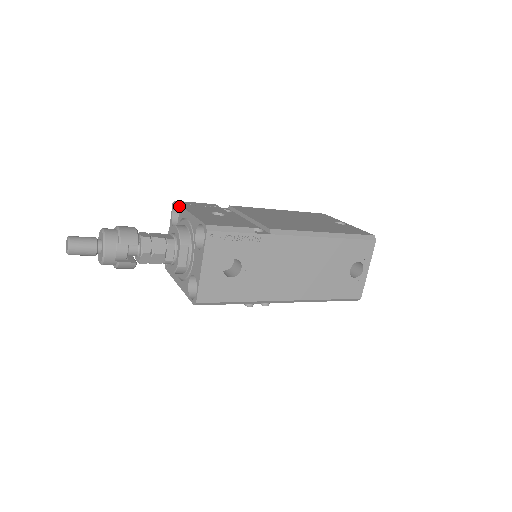
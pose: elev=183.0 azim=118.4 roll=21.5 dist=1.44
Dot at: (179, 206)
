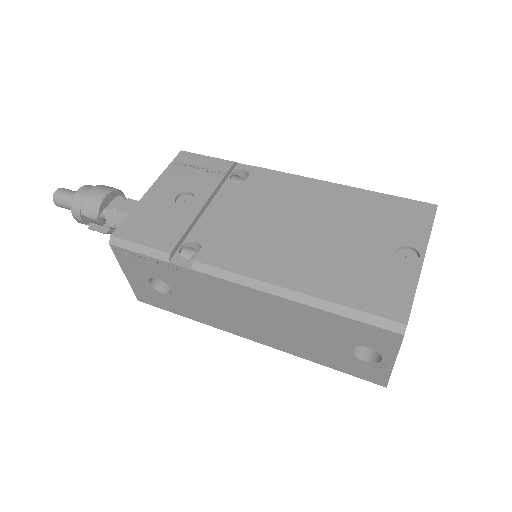
Dot at: (168, 167)
